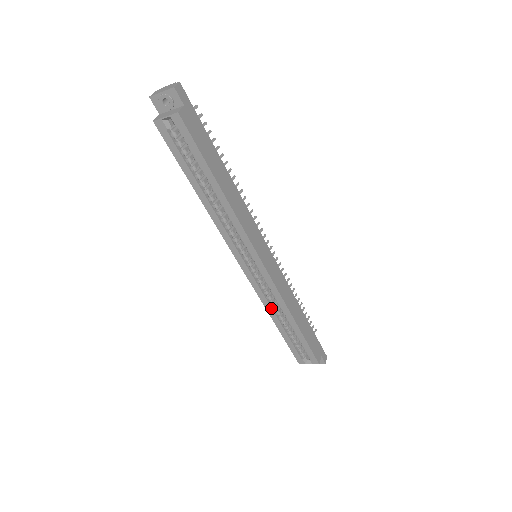
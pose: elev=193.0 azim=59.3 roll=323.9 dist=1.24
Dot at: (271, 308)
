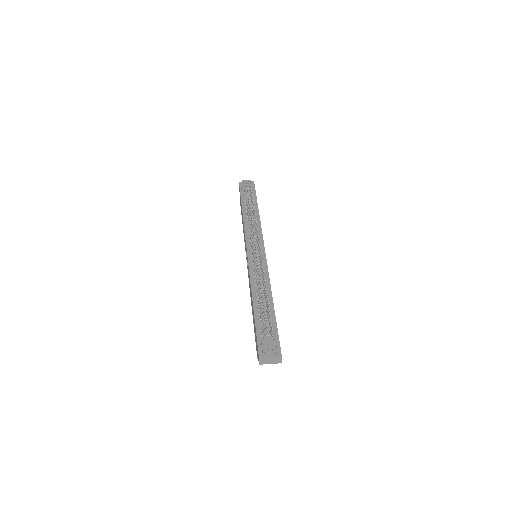
Dot at: occluded
